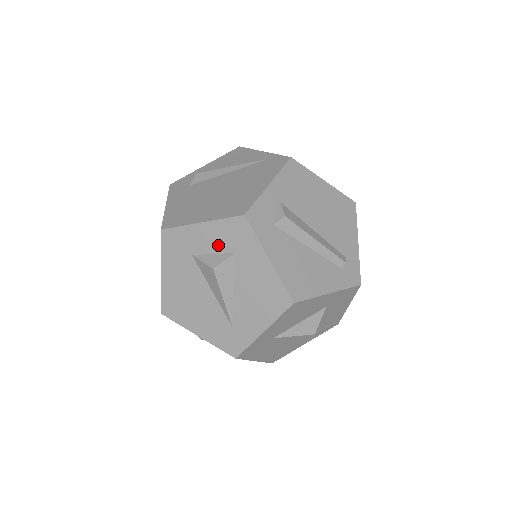
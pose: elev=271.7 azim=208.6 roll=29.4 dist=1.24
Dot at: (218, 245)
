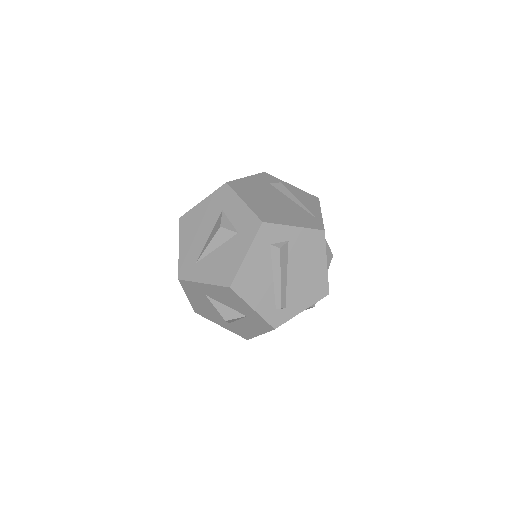
Dot at: (237, 220)
